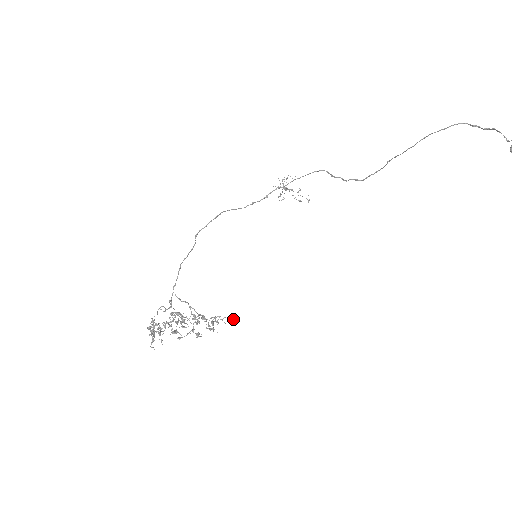
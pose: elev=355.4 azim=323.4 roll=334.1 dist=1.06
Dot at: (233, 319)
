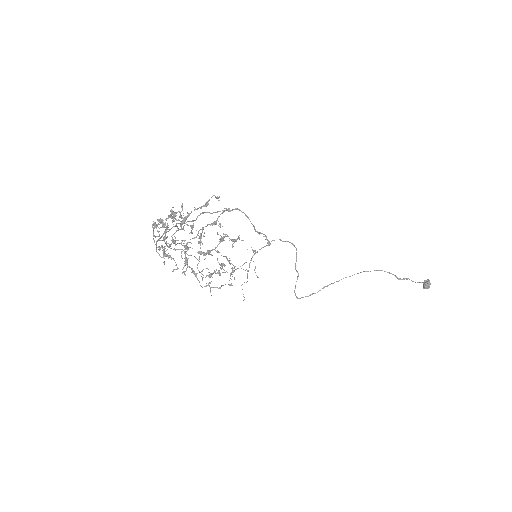
Dot at: occluded
